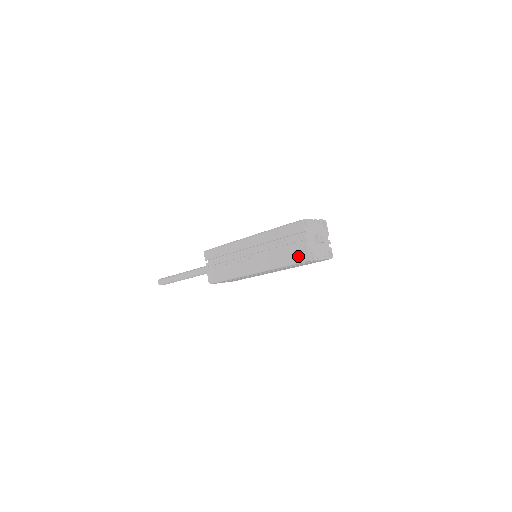
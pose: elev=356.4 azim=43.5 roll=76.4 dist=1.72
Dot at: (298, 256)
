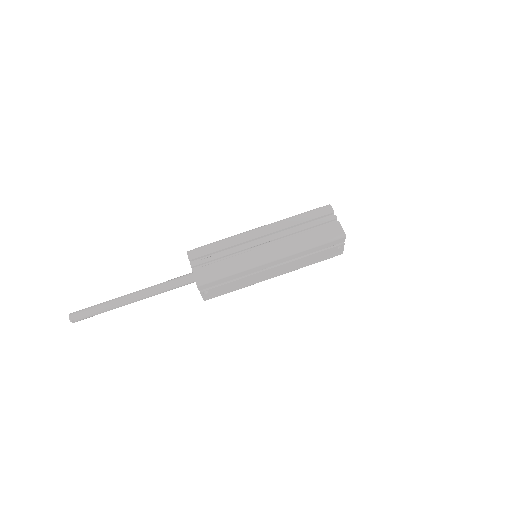
Dot at: (332, 233)
